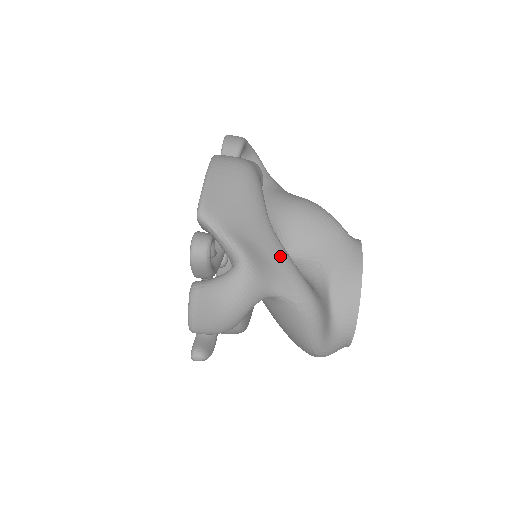
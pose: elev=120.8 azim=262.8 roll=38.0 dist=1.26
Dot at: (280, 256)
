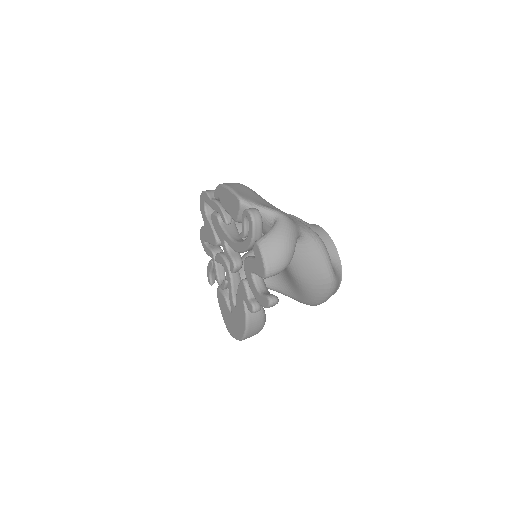
Dot at: (291, 216)
